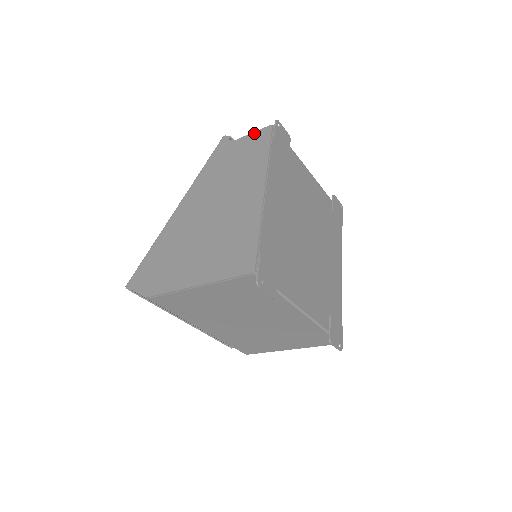
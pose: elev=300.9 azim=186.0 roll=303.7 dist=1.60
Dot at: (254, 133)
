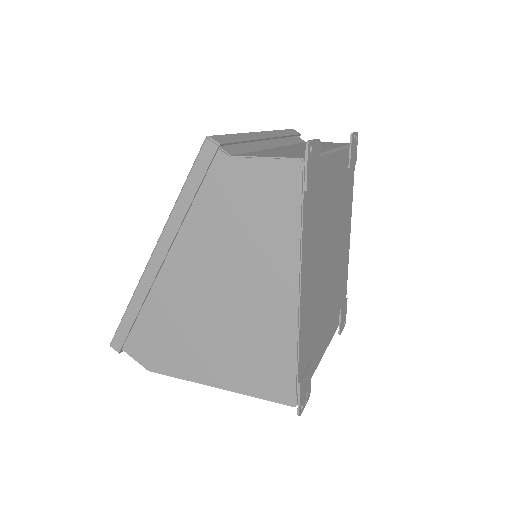
Dot at: (268, 162)
